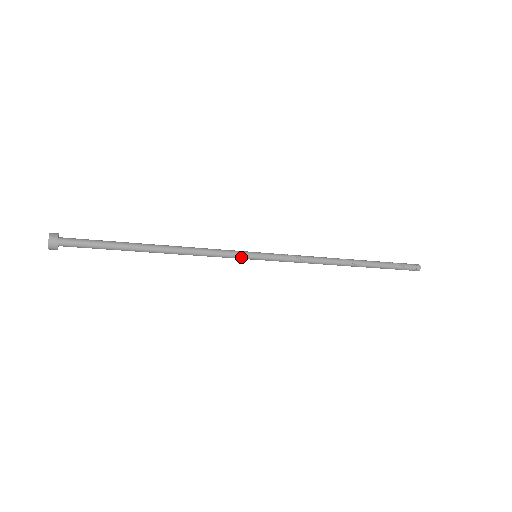
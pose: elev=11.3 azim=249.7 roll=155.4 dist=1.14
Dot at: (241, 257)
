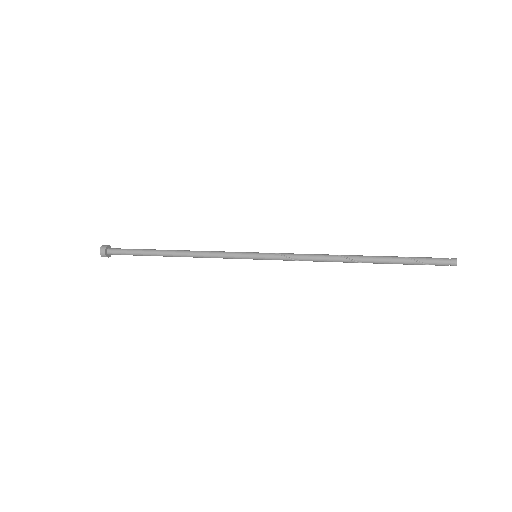
Dot at: occluded
